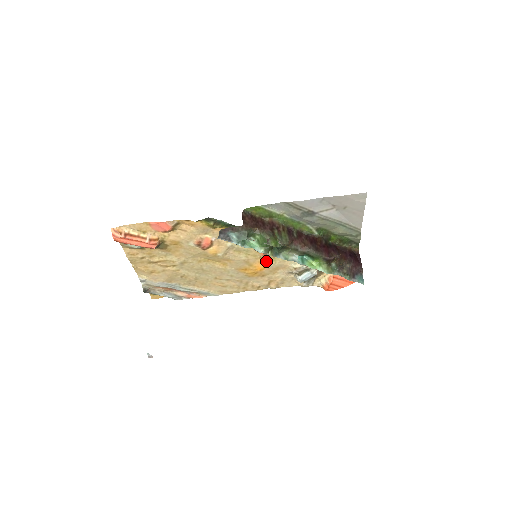
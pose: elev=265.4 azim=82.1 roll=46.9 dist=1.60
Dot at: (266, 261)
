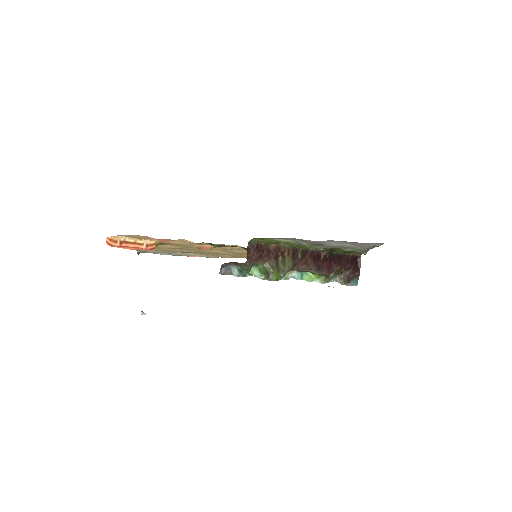
Dot at: occluded
